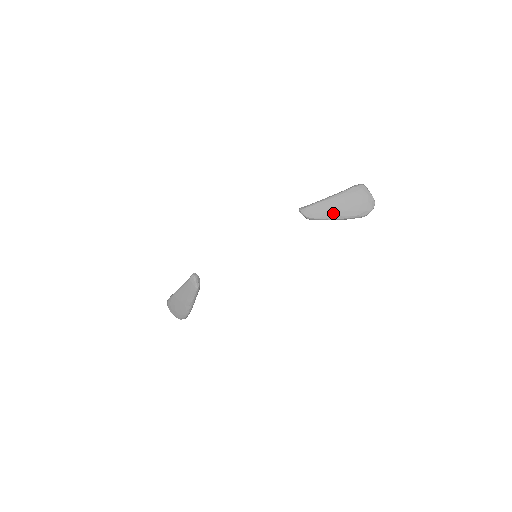
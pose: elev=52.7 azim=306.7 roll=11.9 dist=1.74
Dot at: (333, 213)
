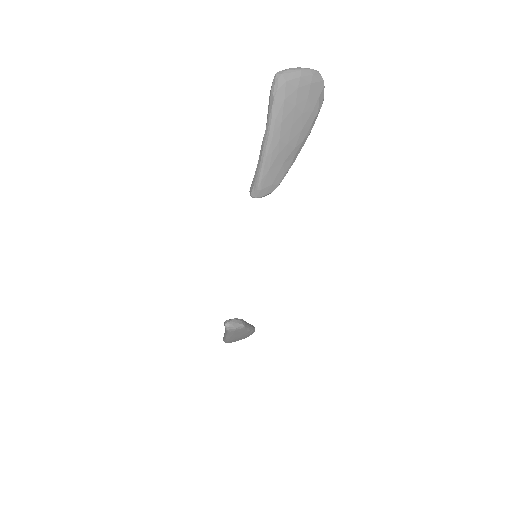
Dot at: (291, 152)
